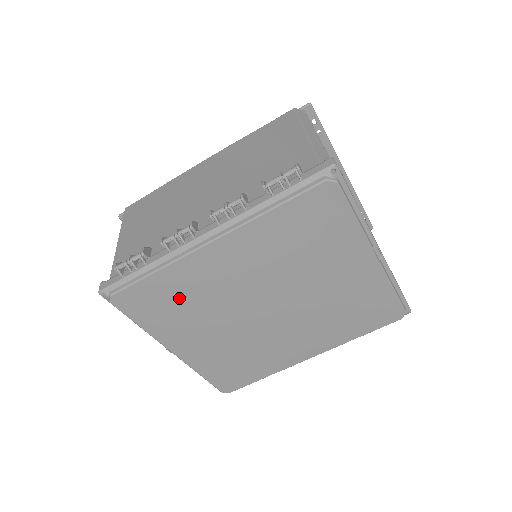
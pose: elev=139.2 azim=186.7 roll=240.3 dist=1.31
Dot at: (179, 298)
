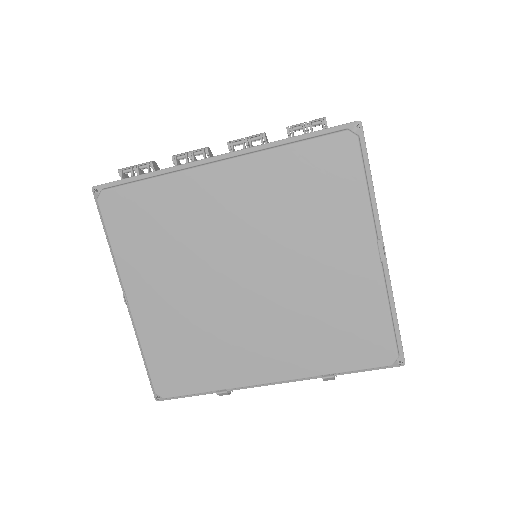
Dot at: (163, 222)
